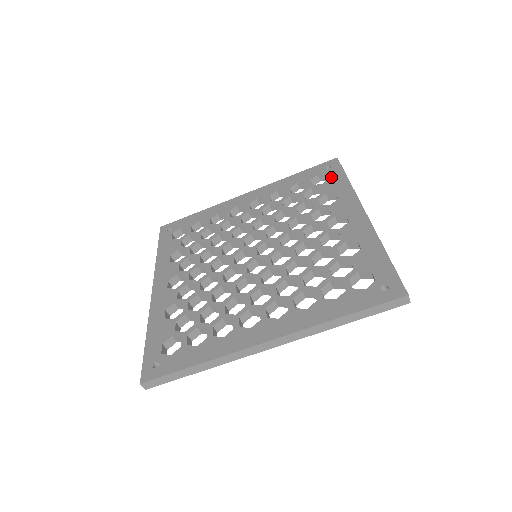
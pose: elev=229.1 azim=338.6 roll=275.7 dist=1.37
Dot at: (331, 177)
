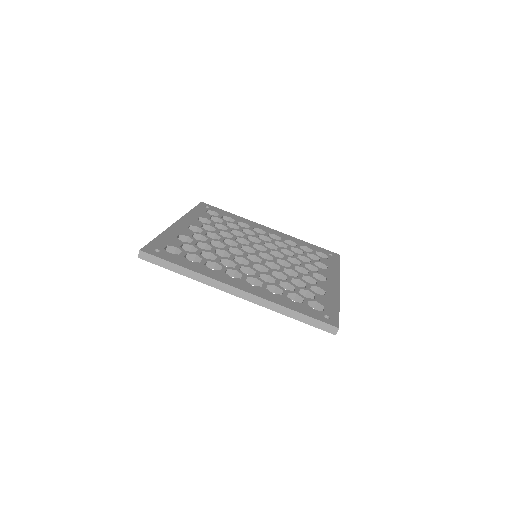
Dot at: (330, 259)
